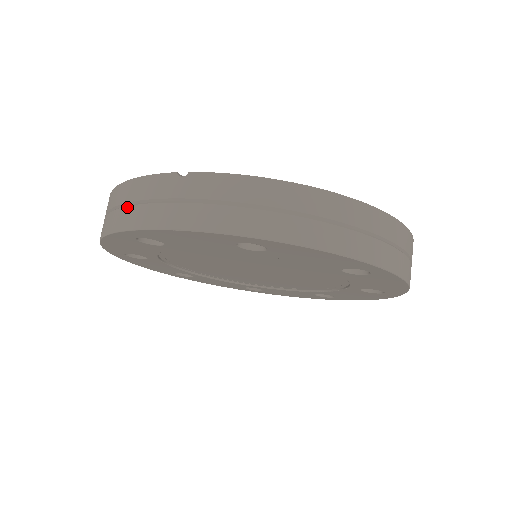
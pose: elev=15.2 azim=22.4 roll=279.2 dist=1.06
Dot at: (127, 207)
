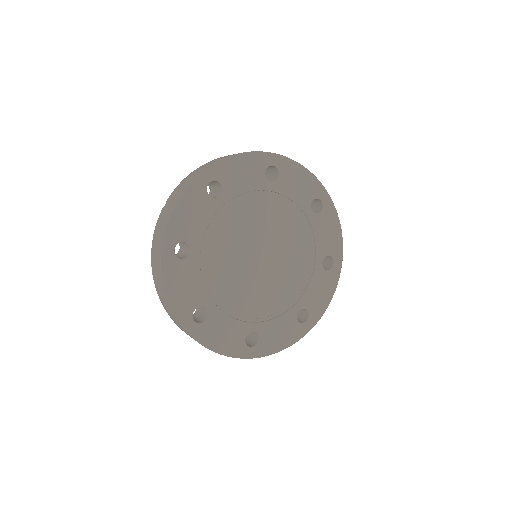
Dot at: (157, 243)
